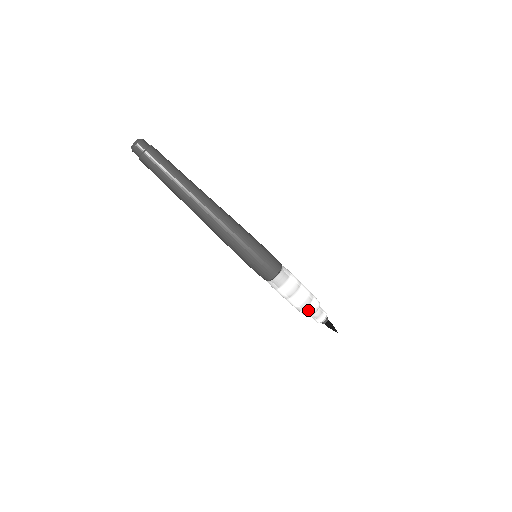
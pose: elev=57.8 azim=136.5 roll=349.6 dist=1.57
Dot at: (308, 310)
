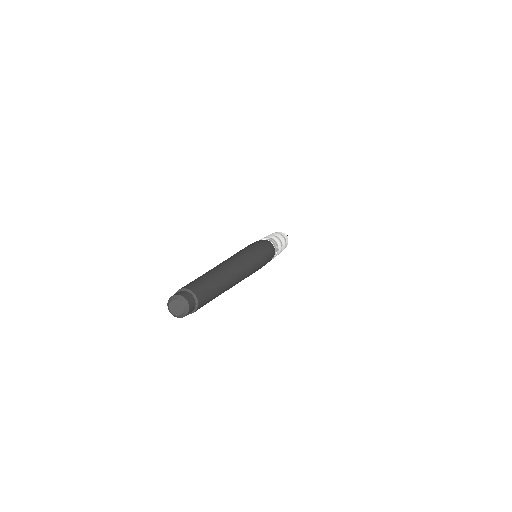
Dot at: occluded
